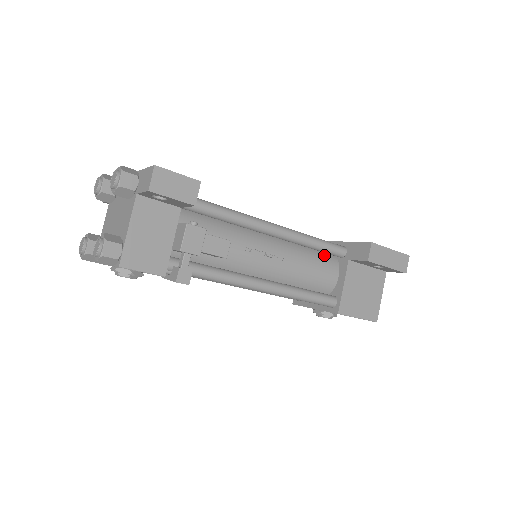
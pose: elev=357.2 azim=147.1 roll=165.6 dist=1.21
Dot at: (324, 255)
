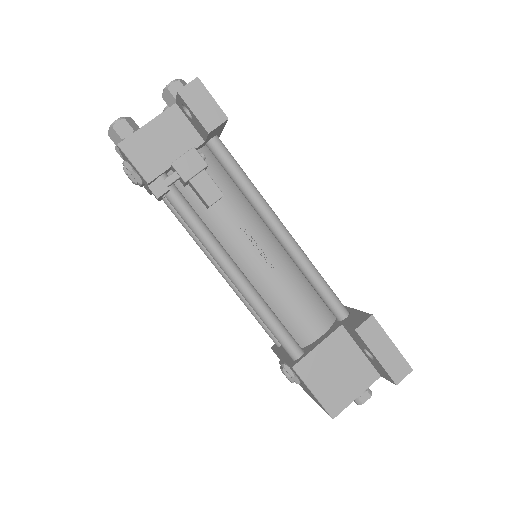
Dot at: (322, 304)
